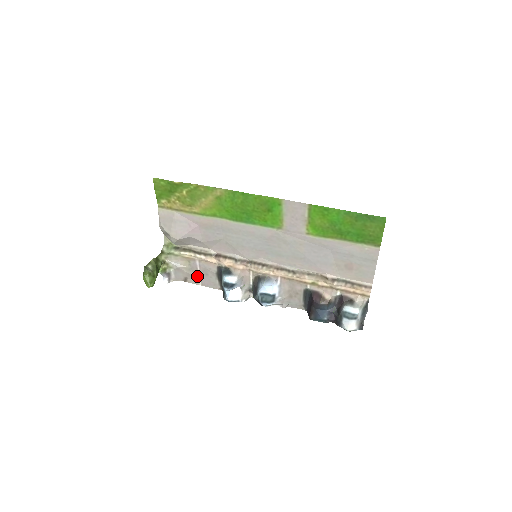
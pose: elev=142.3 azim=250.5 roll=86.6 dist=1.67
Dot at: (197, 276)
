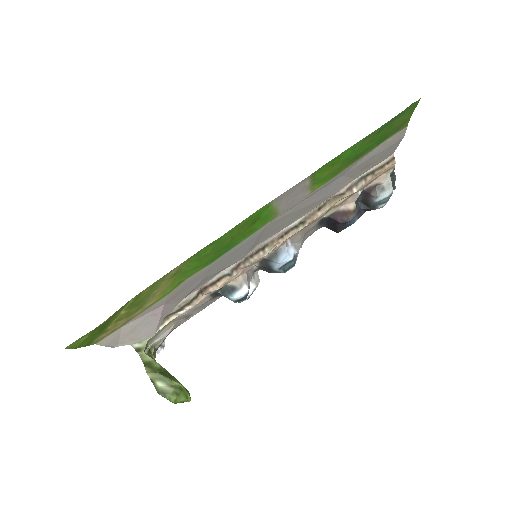
Dot at: (188, 316)
